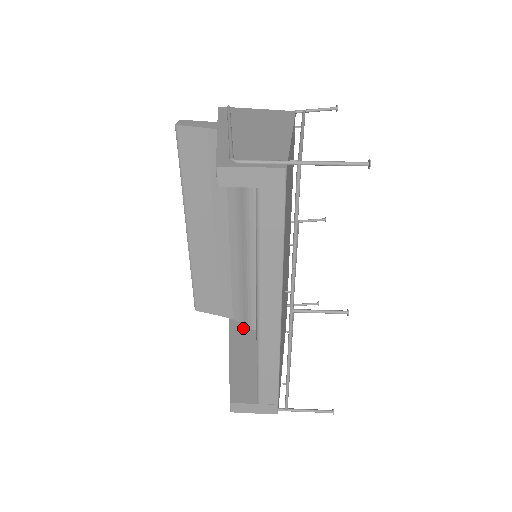
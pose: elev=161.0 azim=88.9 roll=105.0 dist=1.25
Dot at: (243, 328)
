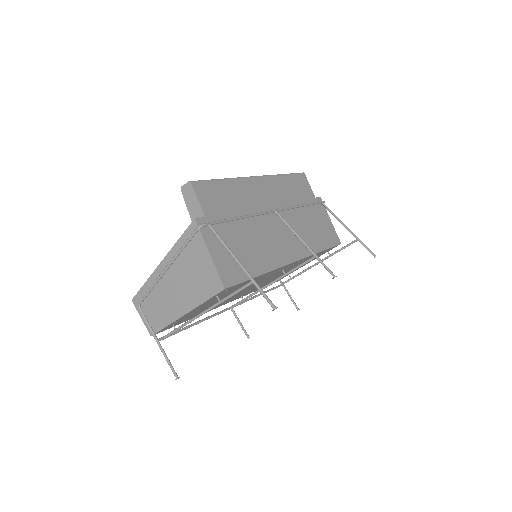
Dot at: occluded
